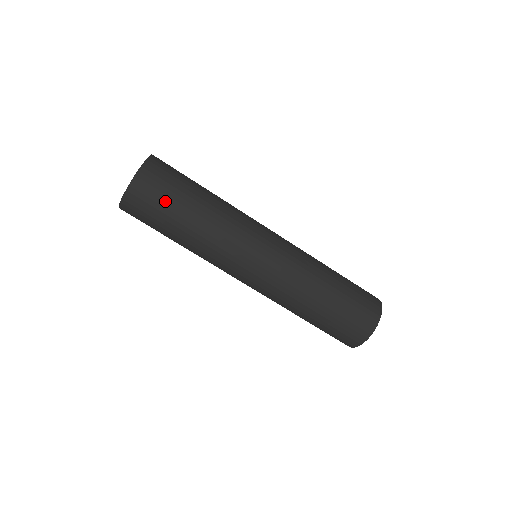
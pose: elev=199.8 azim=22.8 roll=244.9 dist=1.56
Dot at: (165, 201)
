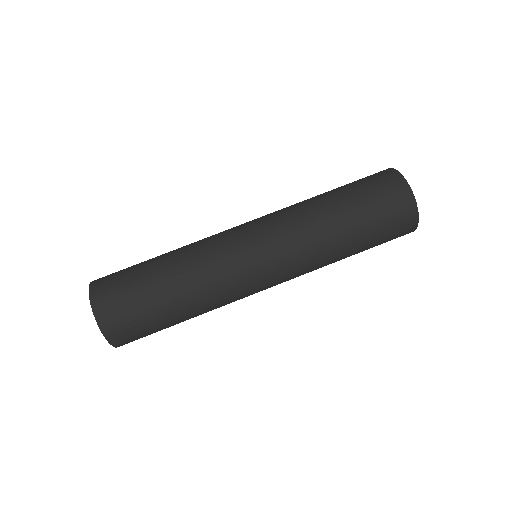
Dot at: (145, 322)
